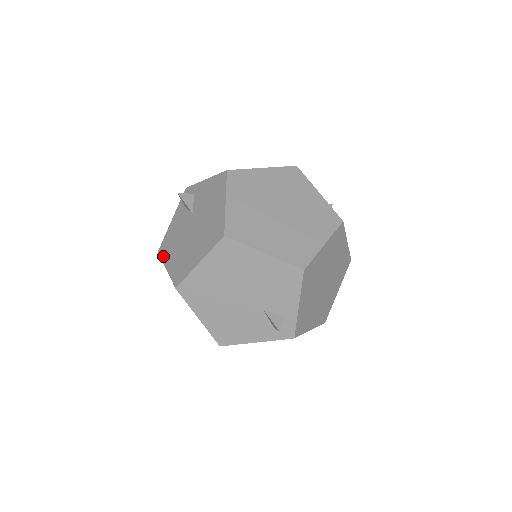
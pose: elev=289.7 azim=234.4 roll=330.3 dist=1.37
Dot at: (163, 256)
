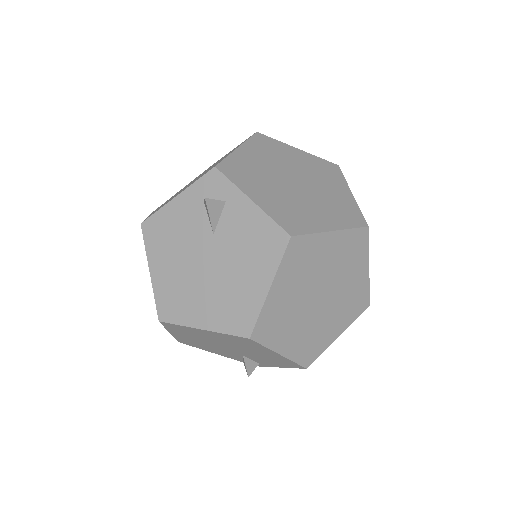
Dot at: (149, 245)
